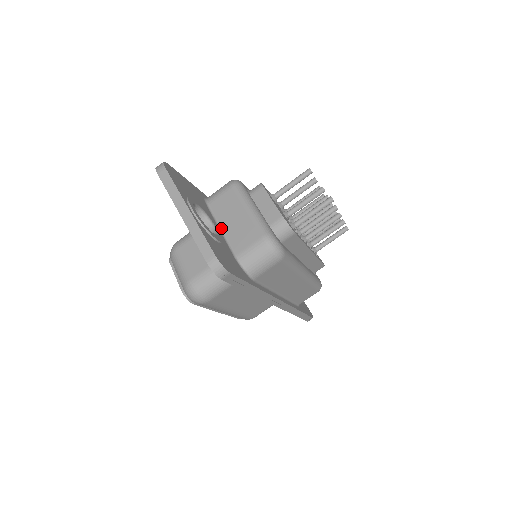
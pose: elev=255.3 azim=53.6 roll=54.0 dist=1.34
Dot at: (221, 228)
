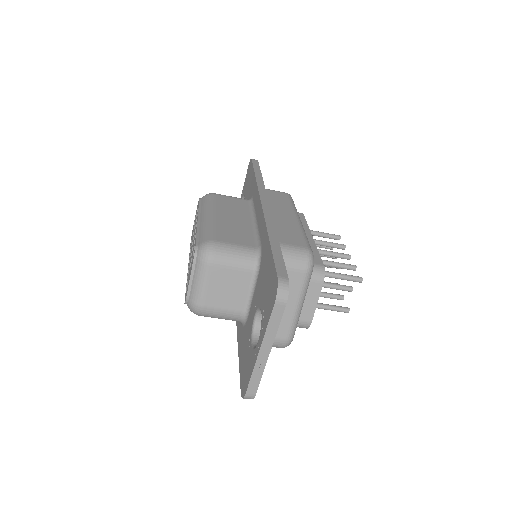
Dot at: occluded
